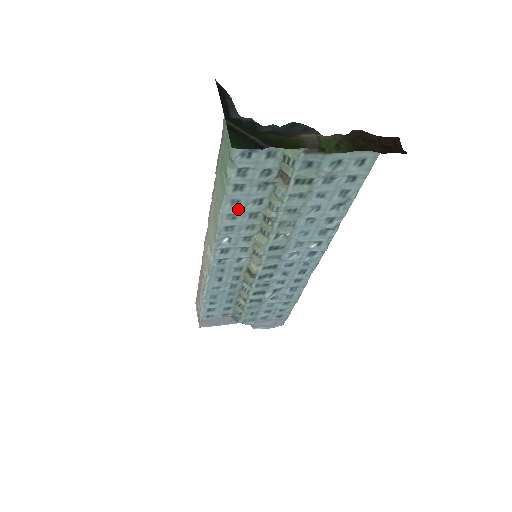
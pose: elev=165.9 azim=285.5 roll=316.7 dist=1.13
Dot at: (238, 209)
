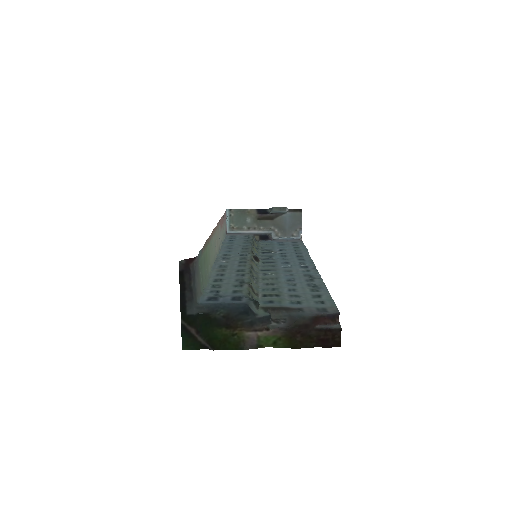
Dot at: (225, 273)
